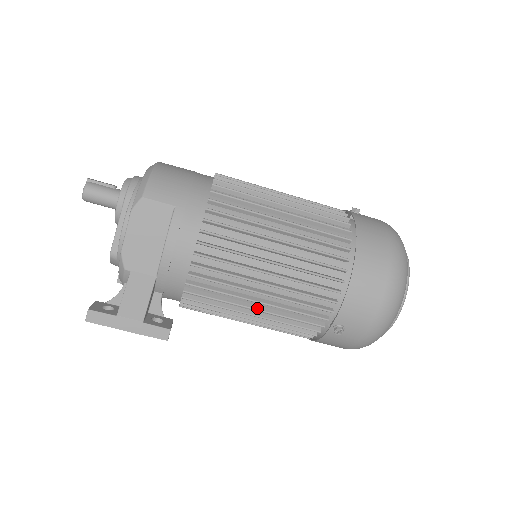
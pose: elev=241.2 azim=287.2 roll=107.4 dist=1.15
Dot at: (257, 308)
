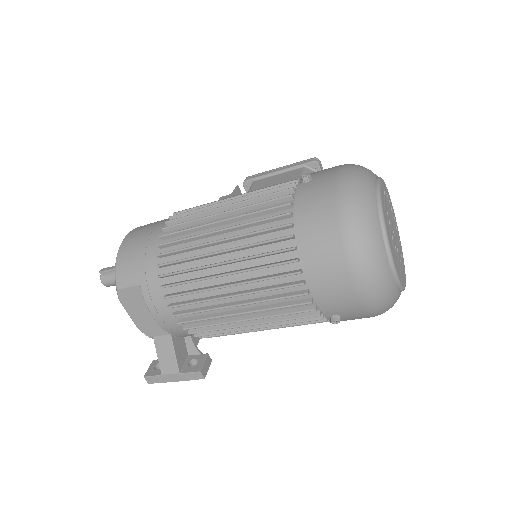
Dot at: (255, 327)
